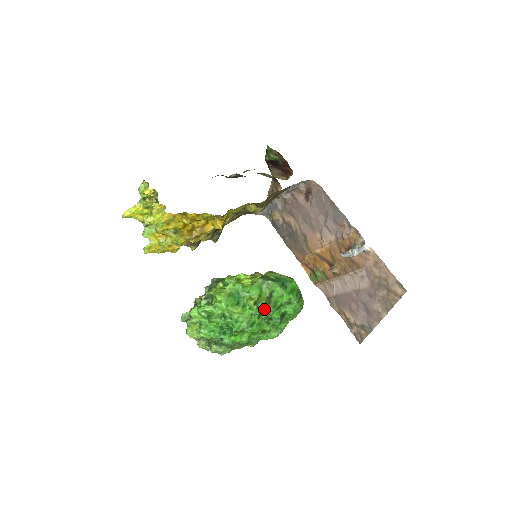
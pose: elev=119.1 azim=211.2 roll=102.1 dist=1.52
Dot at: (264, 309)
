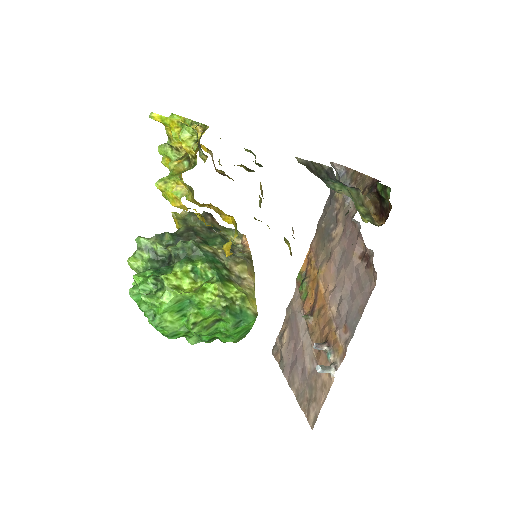
Dot at: (198, 332)
